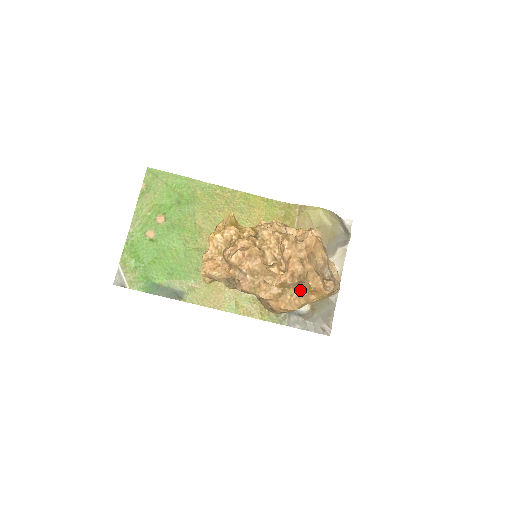
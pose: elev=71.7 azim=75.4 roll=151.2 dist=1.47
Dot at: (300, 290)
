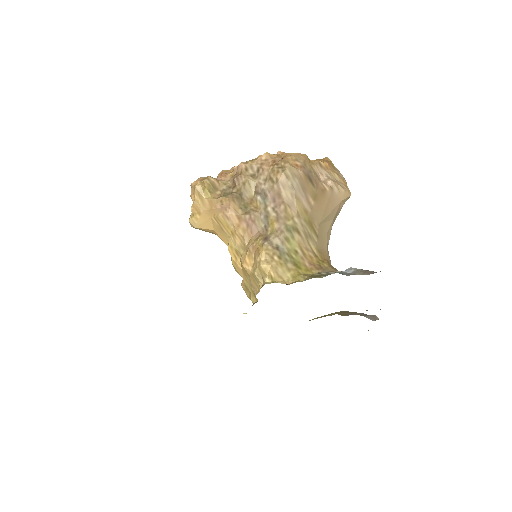
Dot at: occluded
